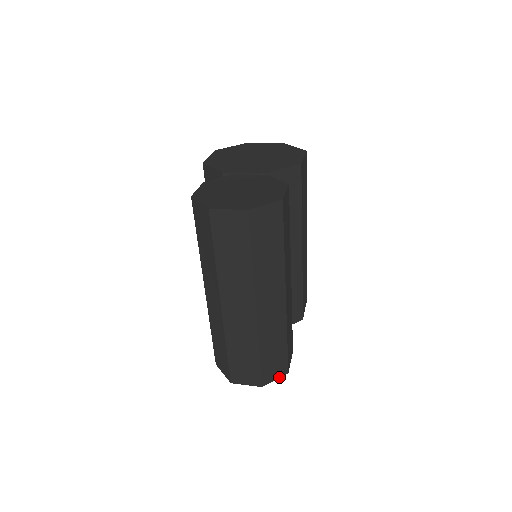
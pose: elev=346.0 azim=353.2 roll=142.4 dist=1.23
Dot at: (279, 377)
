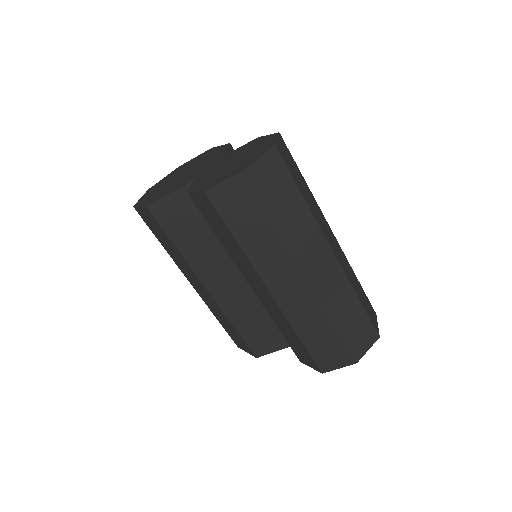
Dot at: occluded
